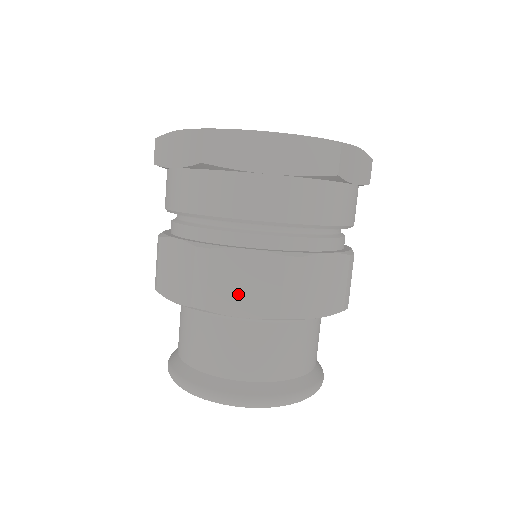
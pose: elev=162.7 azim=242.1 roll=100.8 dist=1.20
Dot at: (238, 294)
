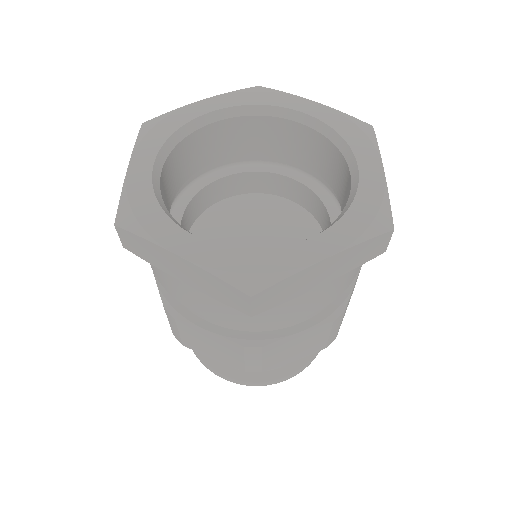
Dot at: (290, 354)
